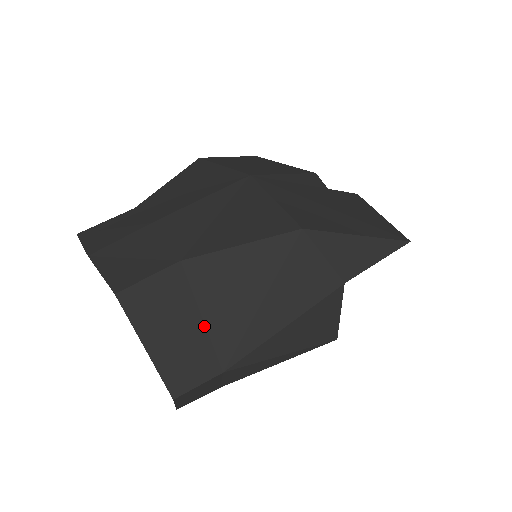
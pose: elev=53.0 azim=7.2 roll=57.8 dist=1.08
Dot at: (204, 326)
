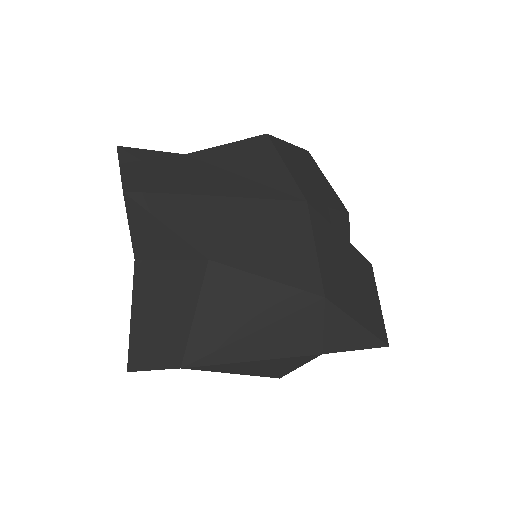
Dot at: (191, 324)
